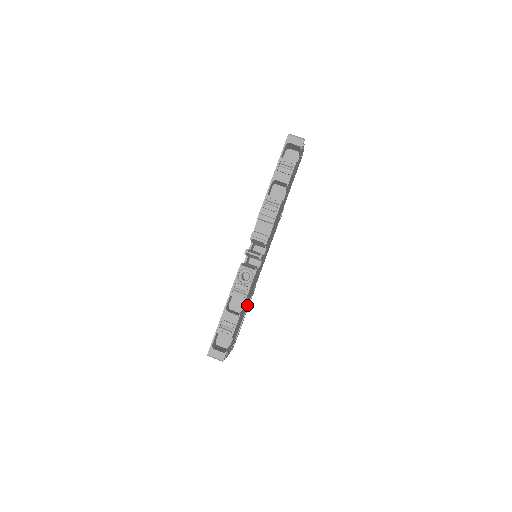
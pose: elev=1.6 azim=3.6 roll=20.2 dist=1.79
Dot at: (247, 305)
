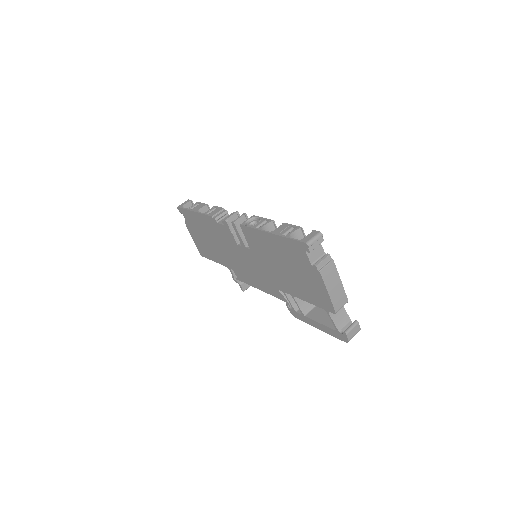
Dot at: occluded
